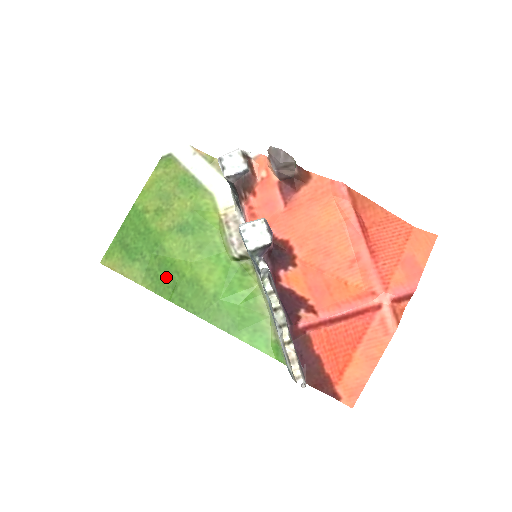
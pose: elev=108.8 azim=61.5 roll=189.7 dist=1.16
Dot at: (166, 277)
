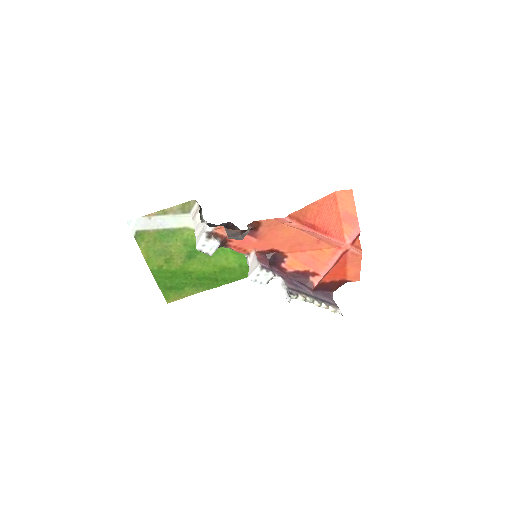
Dot at: (207, 280)
